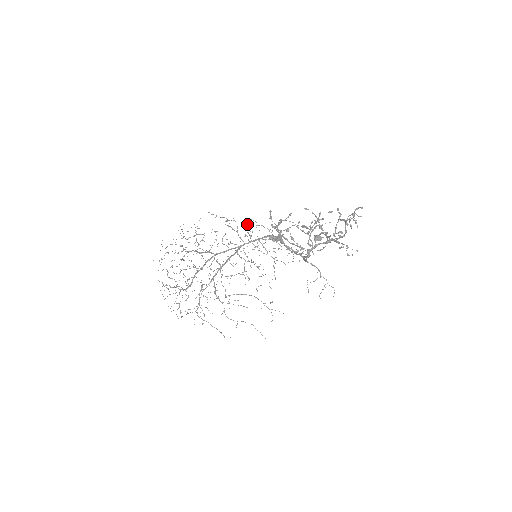
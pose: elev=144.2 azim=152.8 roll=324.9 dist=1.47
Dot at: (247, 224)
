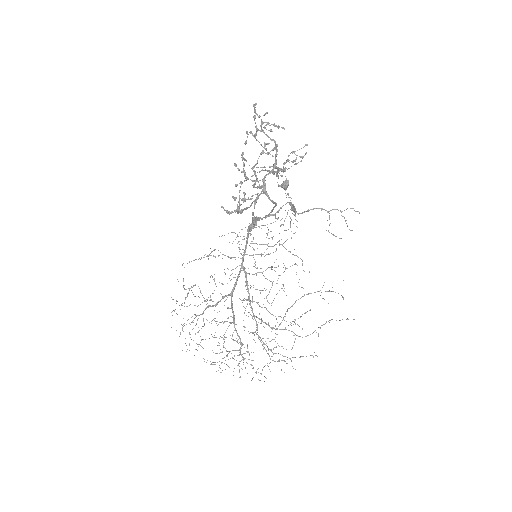
Dot at: occluded
